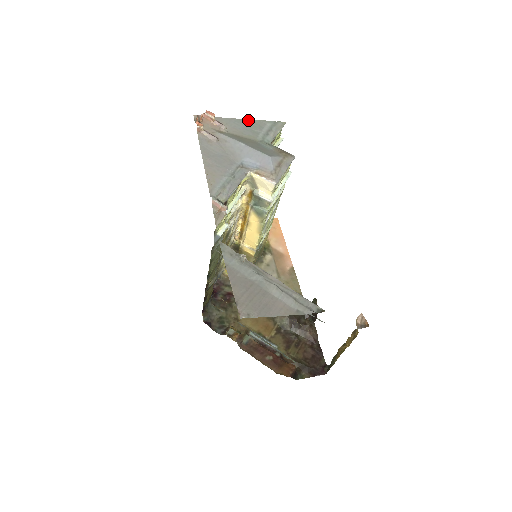
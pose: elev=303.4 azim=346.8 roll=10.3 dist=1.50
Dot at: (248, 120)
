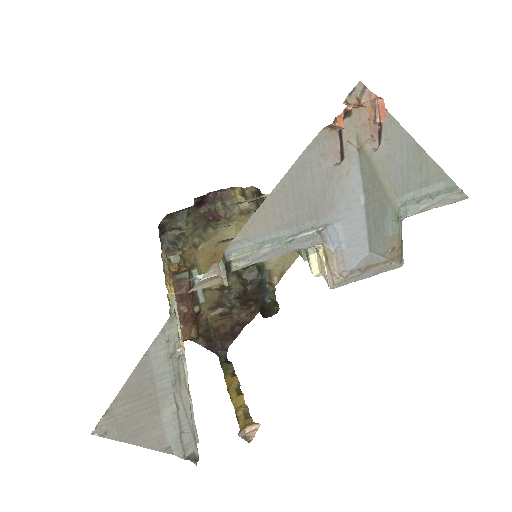
Dot at: (426, 155)
